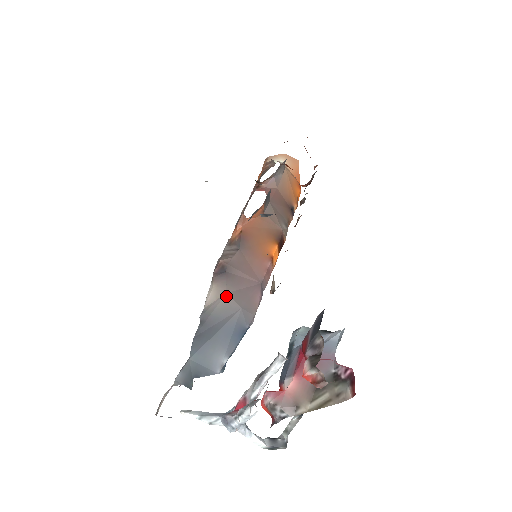
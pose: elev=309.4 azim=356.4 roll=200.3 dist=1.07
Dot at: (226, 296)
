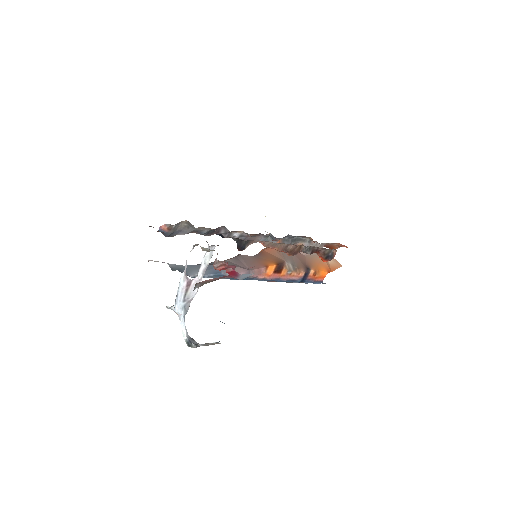
Dot at: (225, 261)
